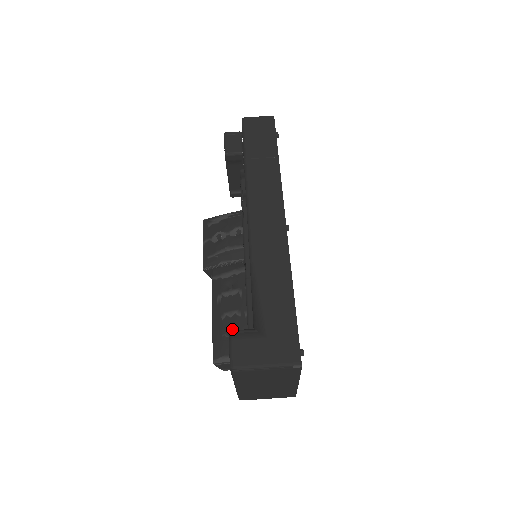
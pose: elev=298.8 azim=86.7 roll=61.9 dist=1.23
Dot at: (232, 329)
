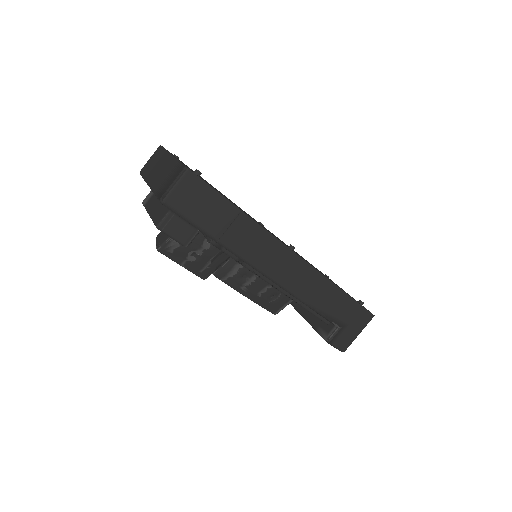
Dot at: (273, 296)
